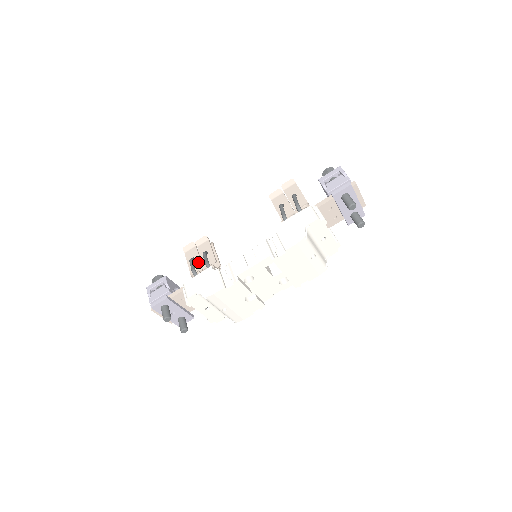
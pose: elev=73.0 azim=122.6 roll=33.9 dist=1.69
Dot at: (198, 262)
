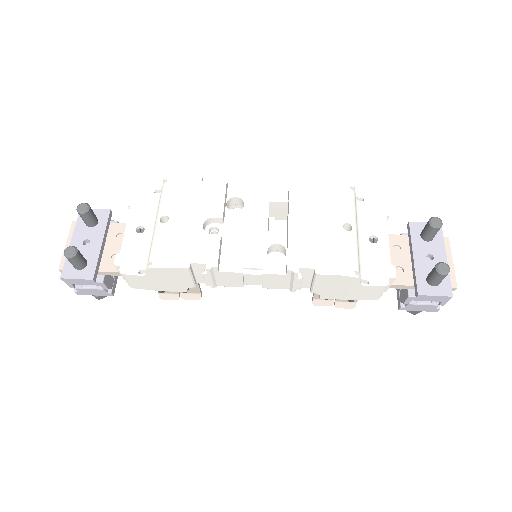
Dot at: occluded
